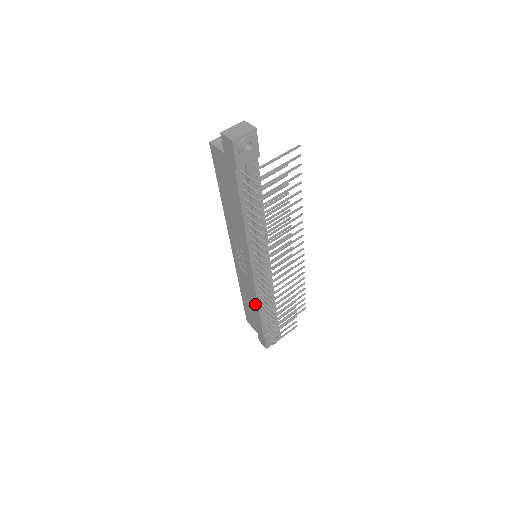
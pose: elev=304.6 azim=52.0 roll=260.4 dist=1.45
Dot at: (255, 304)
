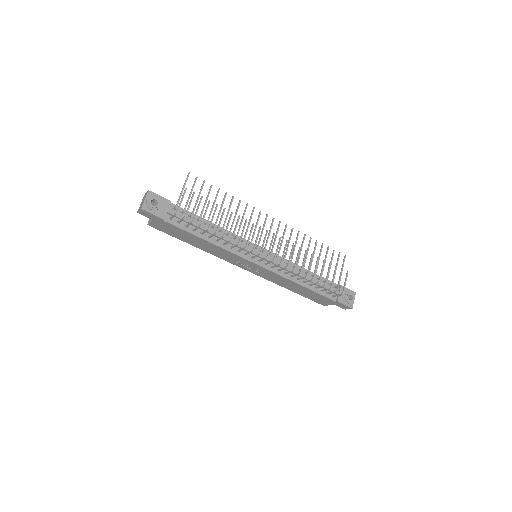
Dot at: (297, 286)
